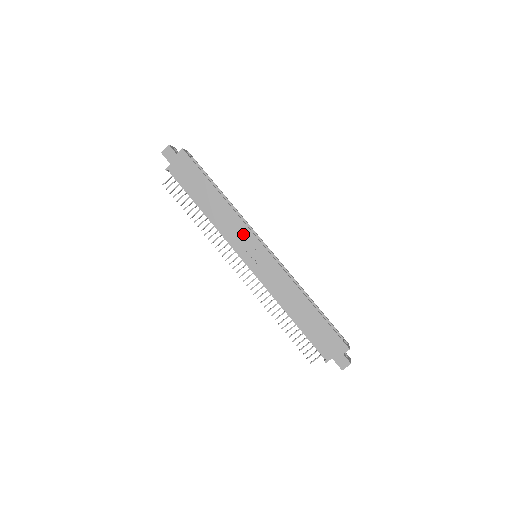
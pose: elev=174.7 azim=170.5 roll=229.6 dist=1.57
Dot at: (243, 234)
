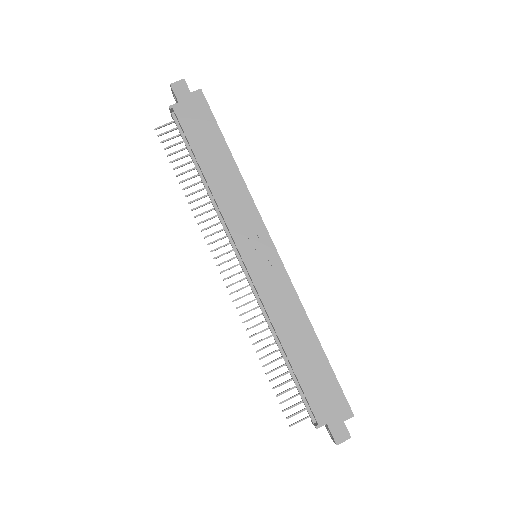
Dot at: (250, 220)
